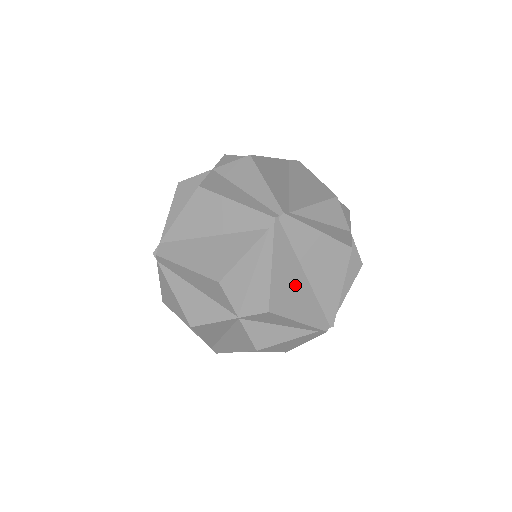
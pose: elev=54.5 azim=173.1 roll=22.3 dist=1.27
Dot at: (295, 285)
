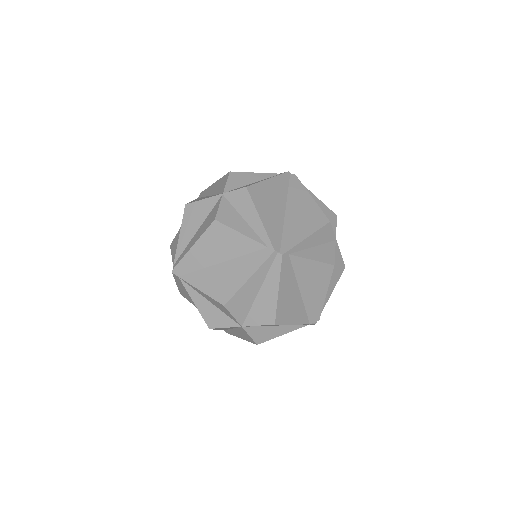
Dot at: (274, 203)
